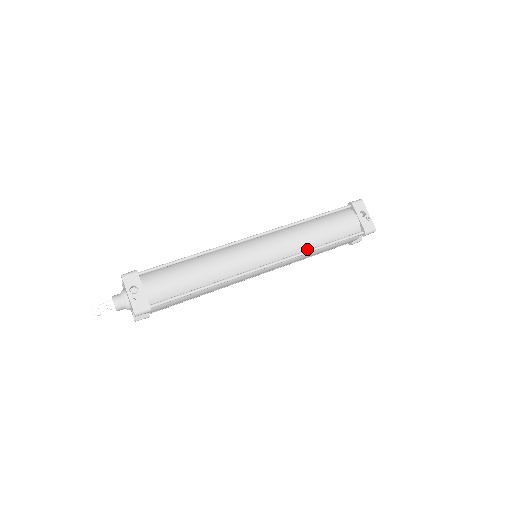
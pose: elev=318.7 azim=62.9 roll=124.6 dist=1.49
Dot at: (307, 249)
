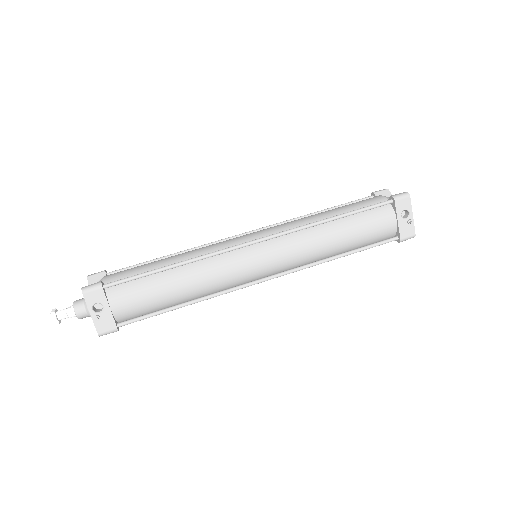
Dot at: (321, 257)
